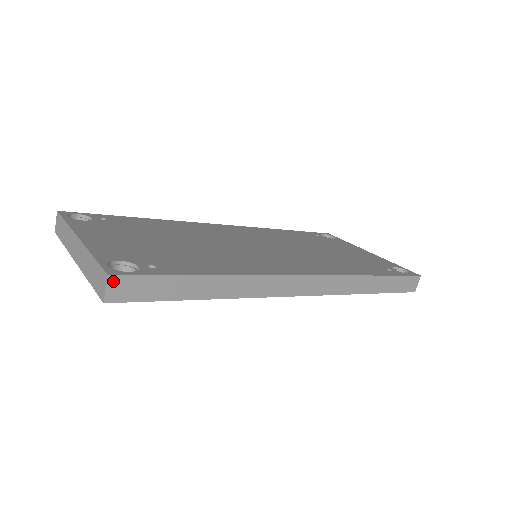
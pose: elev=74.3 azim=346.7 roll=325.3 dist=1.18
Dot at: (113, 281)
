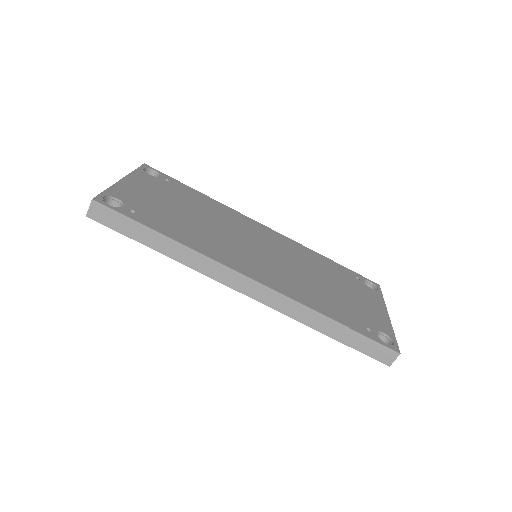
Dot at: (95, 205)
